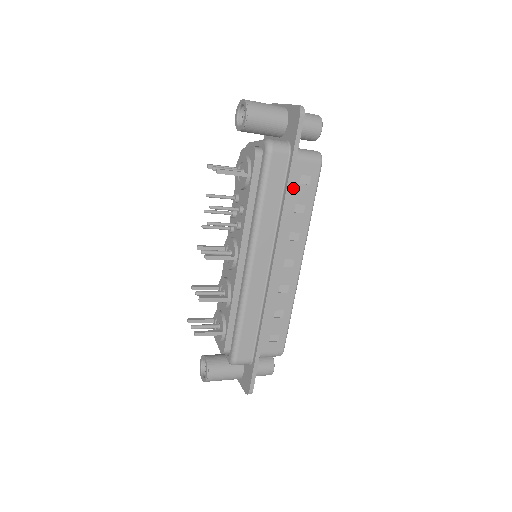
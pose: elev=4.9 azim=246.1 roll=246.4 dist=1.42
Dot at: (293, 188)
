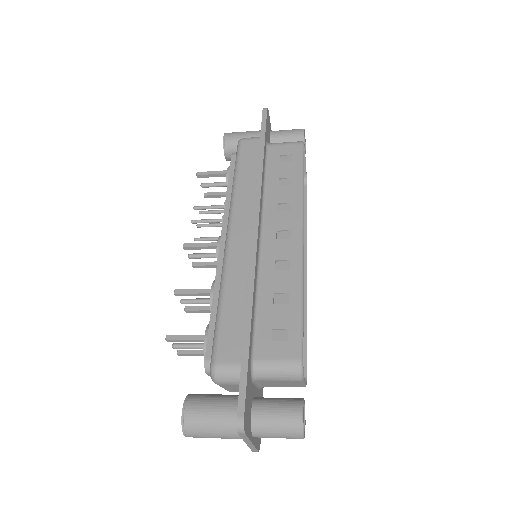
Dot at: (273, 166)
